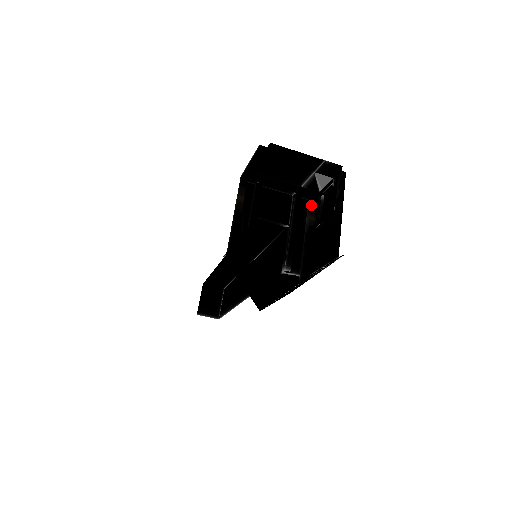
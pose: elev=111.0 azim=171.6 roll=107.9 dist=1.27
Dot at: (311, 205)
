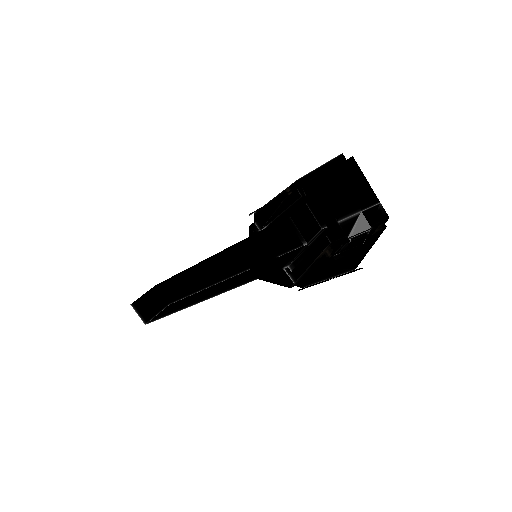
Dot at: (333, 245)
